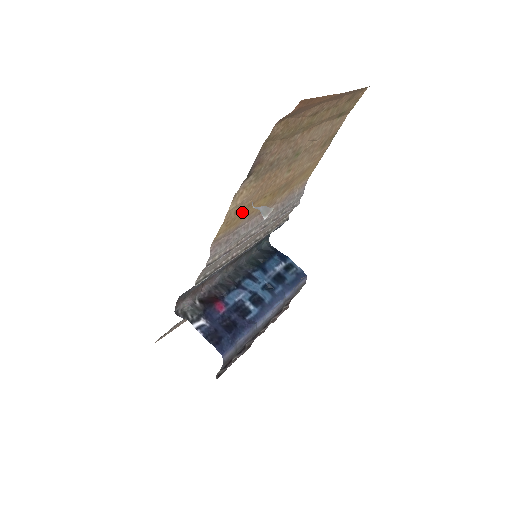
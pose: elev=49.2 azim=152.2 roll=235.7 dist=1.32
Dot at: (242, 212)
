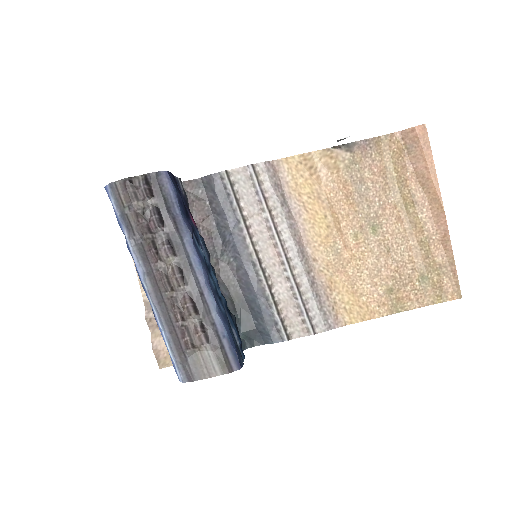
Dot at: (309, 184)
